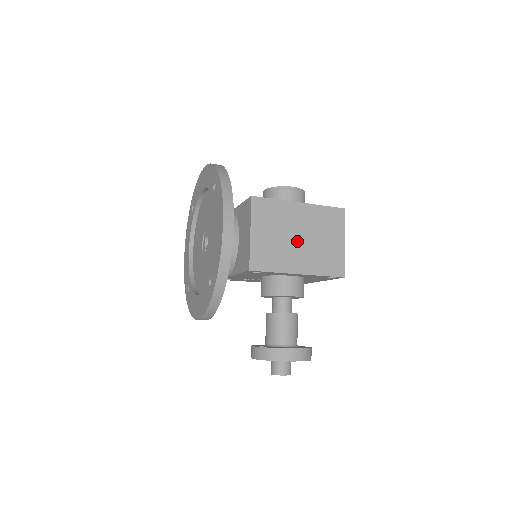
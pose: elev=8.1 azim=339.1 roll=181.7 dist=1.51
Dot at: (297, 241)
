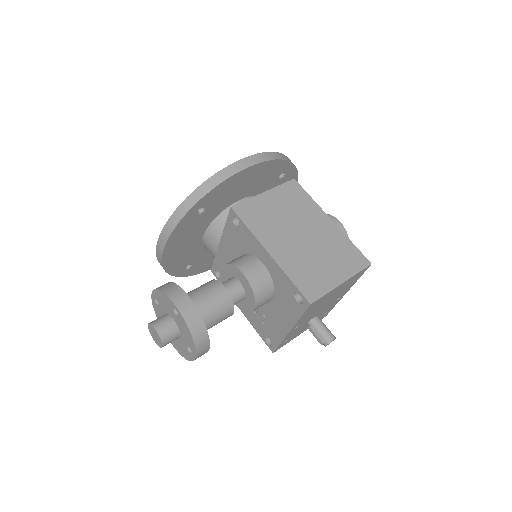
Dot at: (297, 235)
